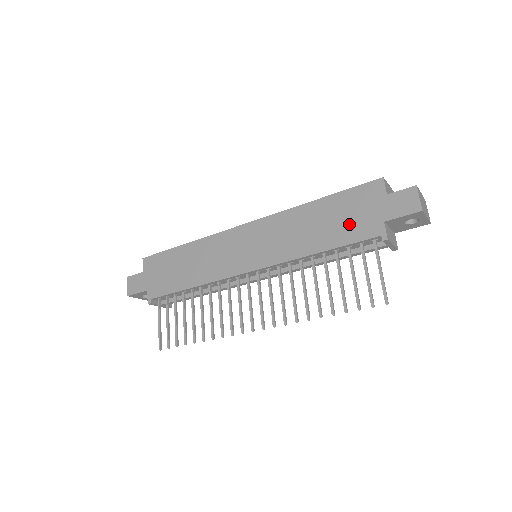
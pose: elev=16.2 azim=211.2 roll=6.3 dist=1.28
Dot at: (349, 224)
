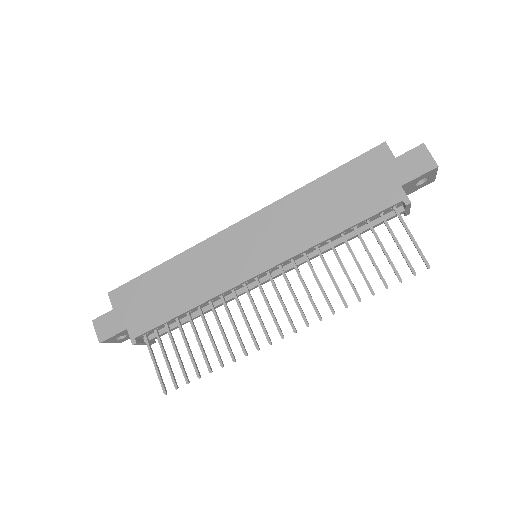
Dot at: (363, 196)
